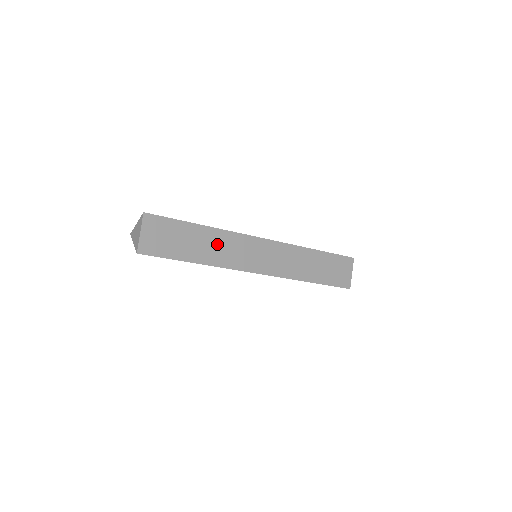
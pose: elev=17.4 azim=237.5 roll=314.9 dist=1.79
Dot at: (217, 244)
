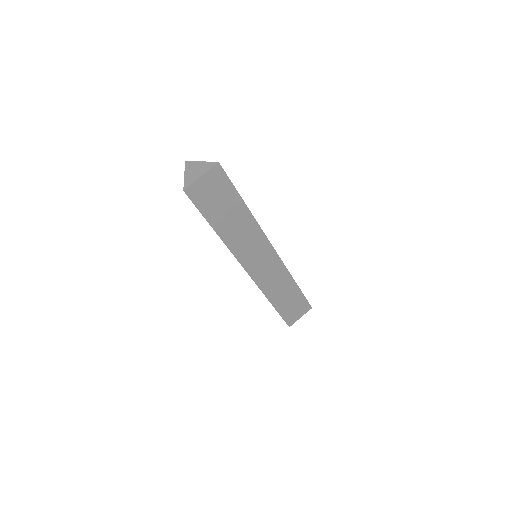
Dot at: (243, 229)
